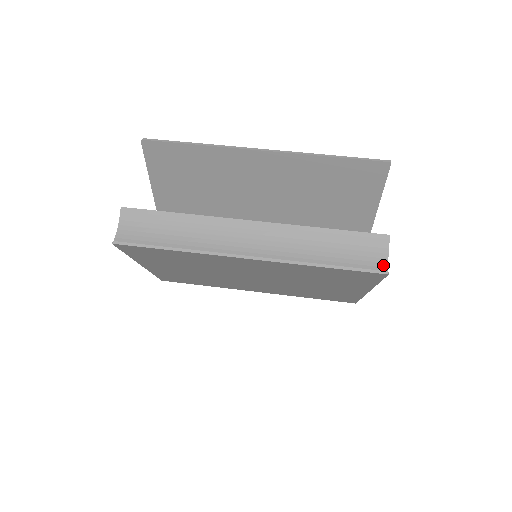
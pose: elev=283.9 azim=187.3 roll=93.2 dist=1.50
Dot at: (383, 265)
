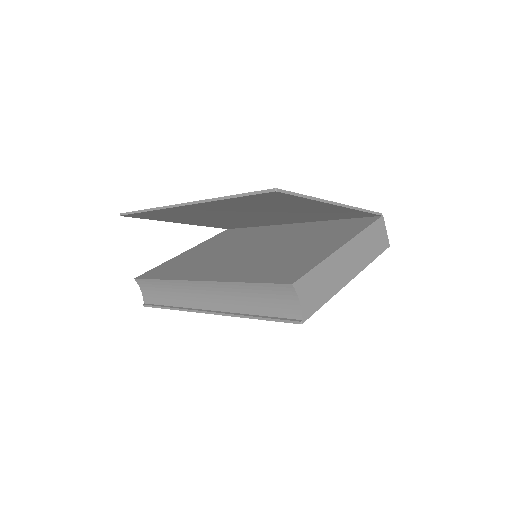
Dot at: (298, 312)
